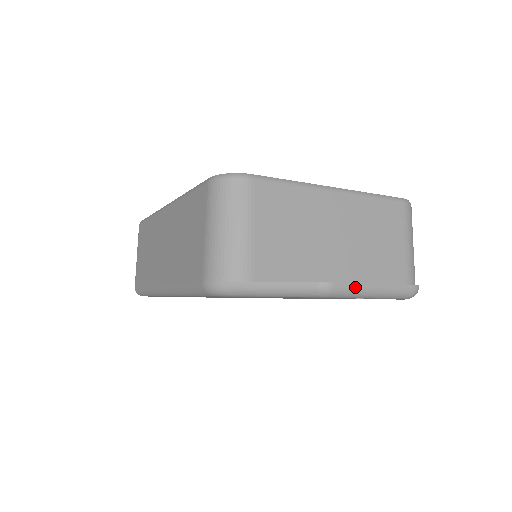
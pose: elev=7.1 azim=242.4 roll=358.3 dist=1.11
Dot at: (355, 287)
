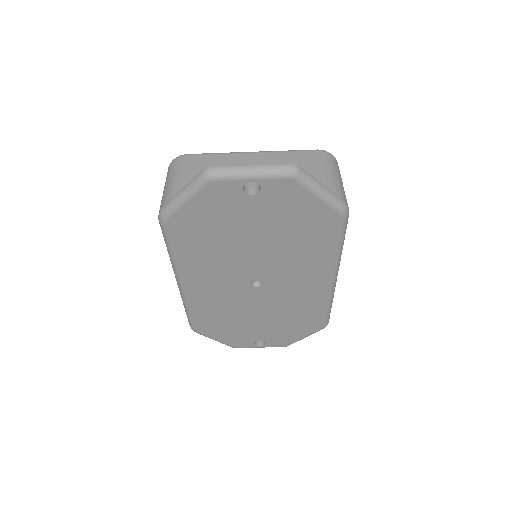
Dot at: (232, 168)
